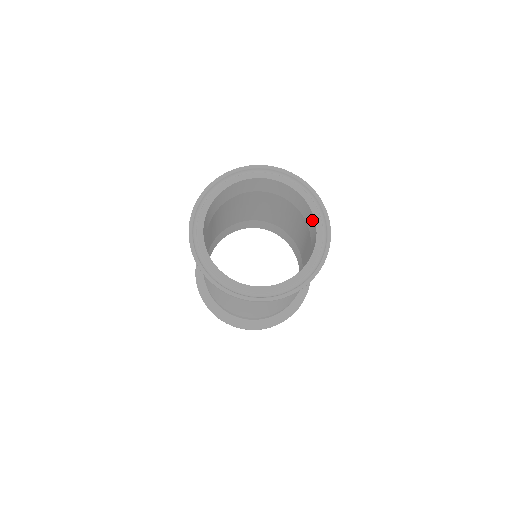
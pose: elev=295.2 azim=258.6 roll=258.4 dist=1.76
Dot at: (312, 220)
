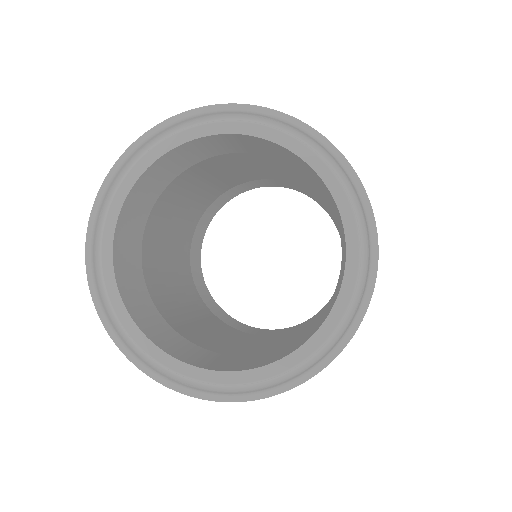
Dot at: (326, 314)
